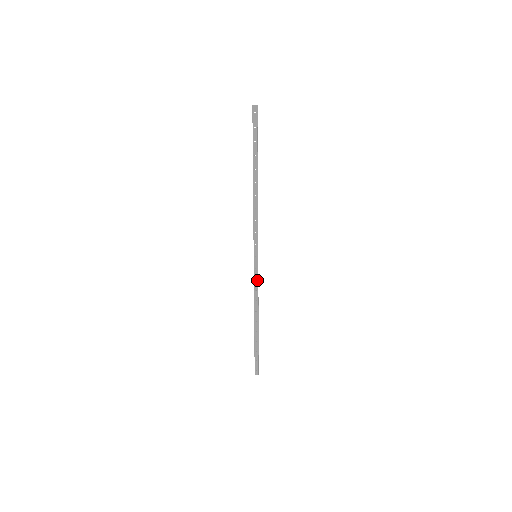
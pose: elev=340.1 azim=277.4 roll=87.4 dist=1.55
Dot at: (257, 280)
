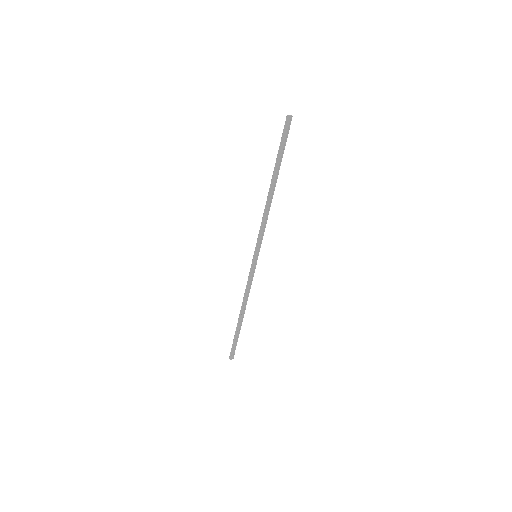
Dot at: (251, 278)
